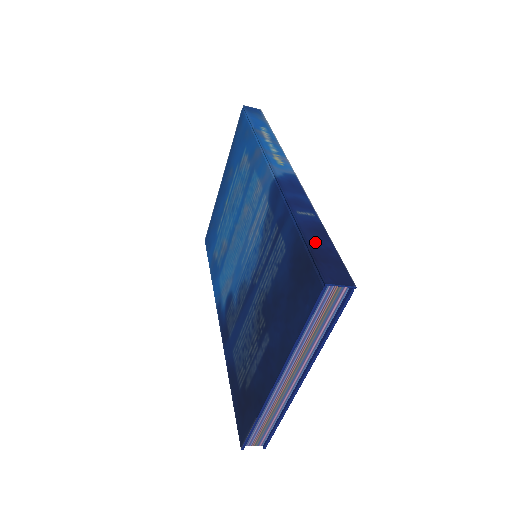
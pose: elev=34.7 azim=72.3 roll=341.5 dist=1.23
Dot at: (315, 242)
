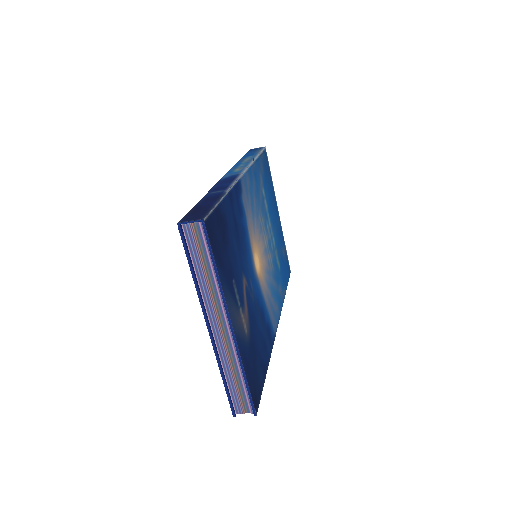
Dot at: (201, 205)
